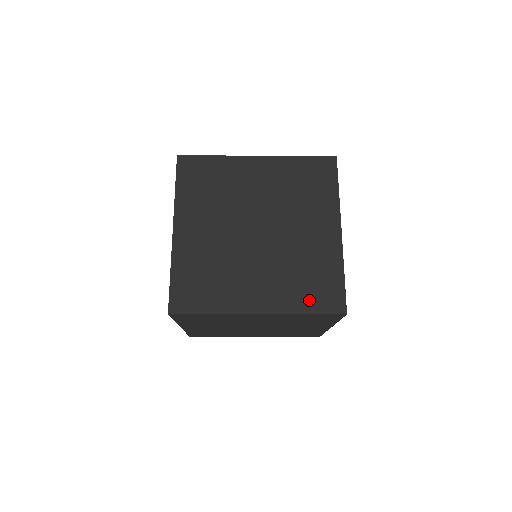
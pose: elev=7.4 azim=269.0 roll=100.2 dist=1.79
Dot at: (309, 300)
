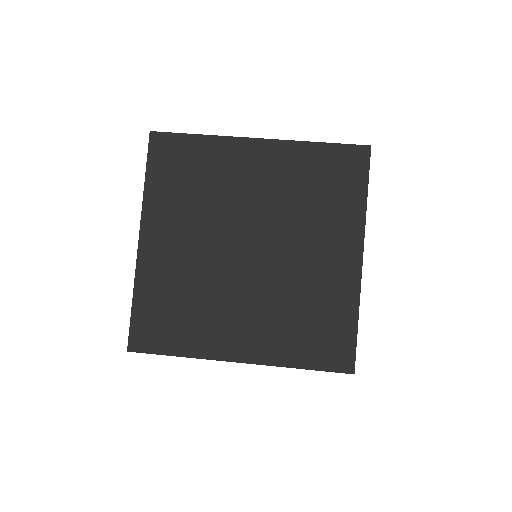
Dot at: (307, 350)
